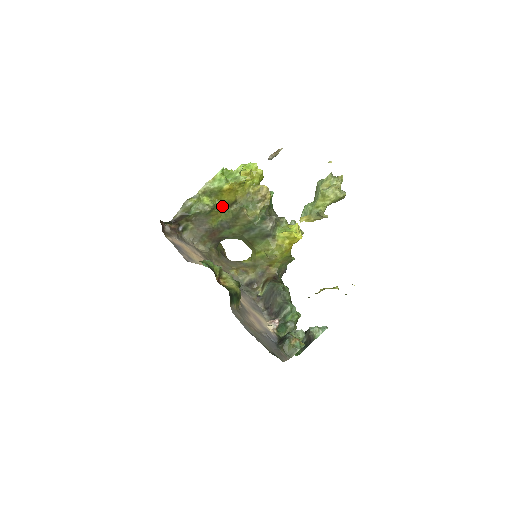
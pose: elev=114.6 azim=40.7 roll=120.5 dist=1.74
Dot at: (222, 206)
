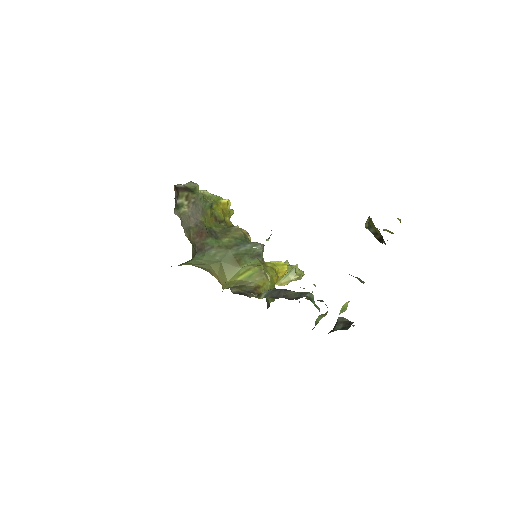
Dot at: (214, 216)
